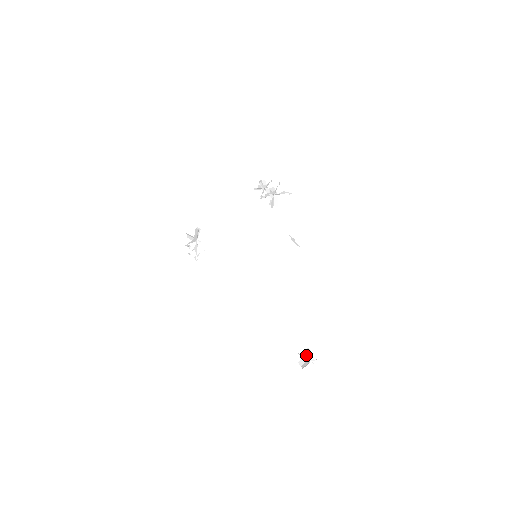
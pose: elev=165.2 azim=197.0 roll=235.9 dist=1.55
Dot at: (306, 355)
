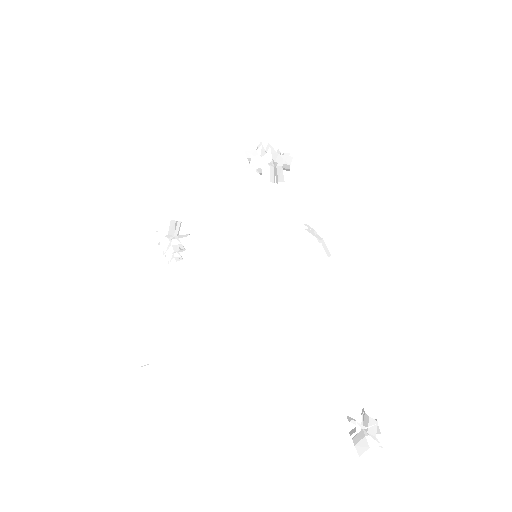
Dot at: occluded
